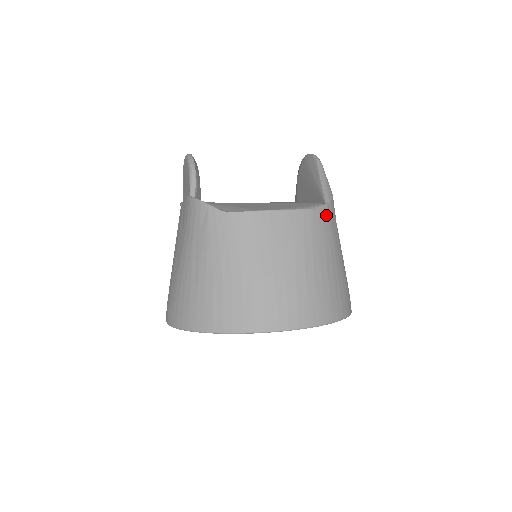
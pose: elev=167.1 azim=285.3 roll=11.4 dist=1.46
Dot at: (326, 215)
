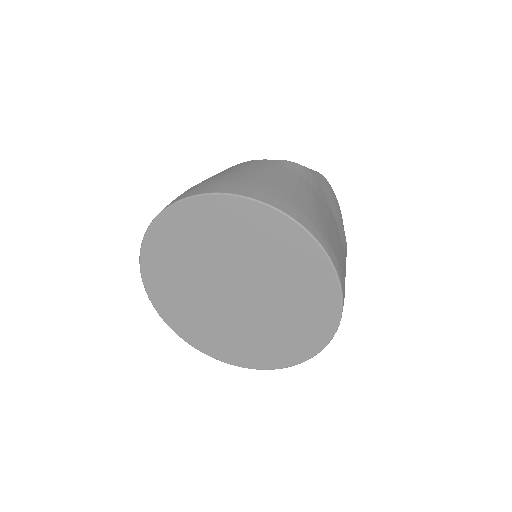
Dot at: (274, 162)
